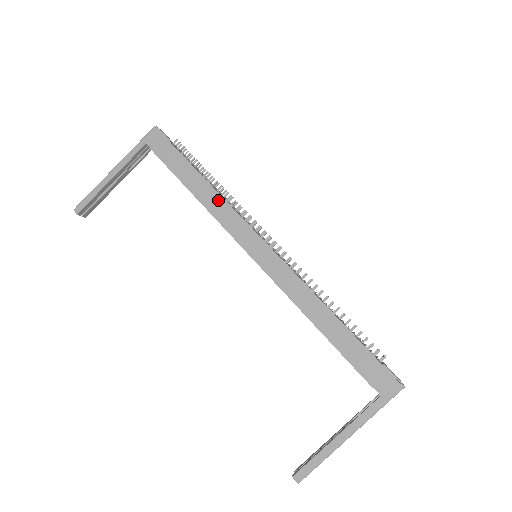
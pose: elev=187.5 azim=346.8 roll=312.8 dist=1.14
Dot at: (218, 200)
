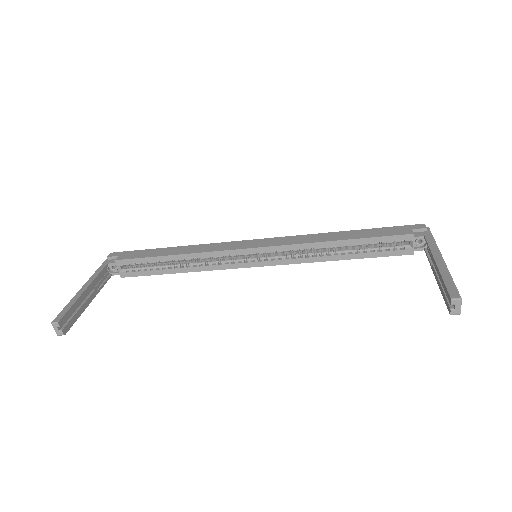
Dot at: (198, 247)
